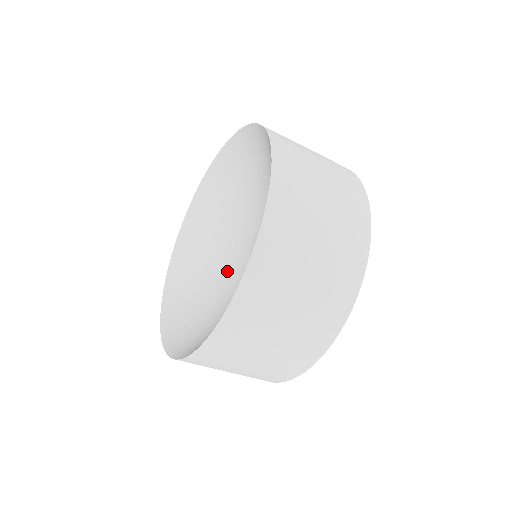
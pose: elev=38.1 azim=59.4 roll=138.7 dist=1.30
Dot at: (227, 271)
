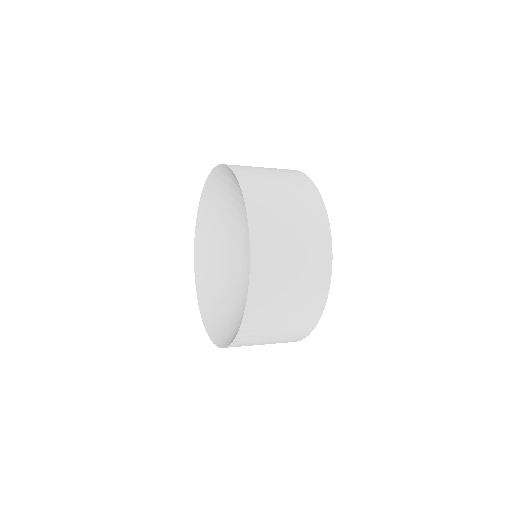
Dot at: (237, 266)
